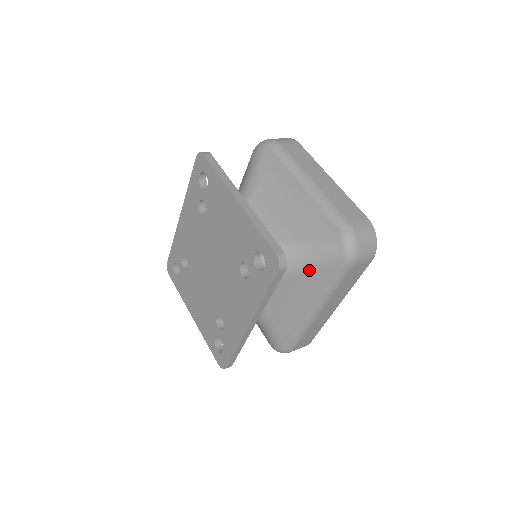
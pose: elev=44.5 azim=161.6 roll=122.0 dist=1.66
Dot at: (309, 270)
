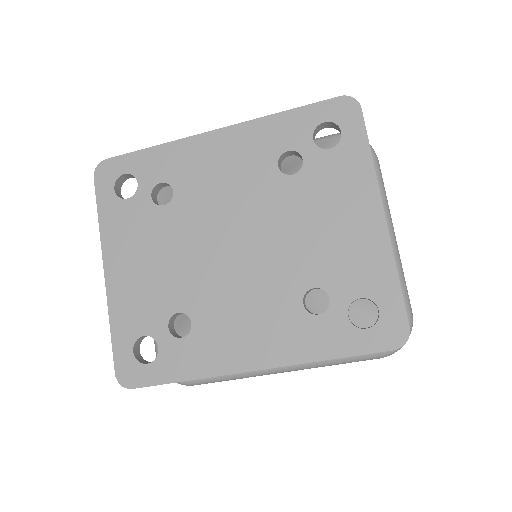
Dot at: occluded
